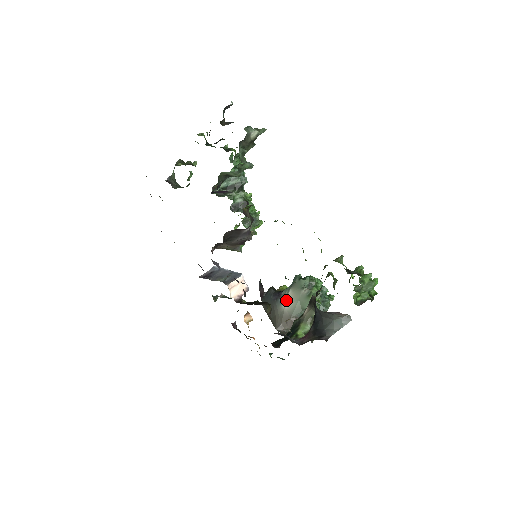
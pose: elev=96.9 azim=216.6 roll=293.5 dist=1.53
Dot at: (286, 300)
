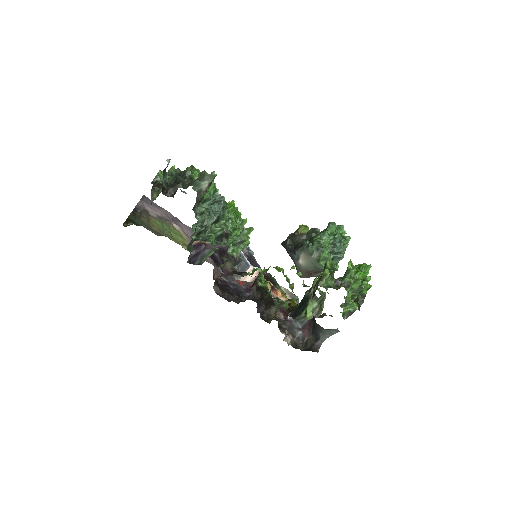
Dot at: (300, 259)
